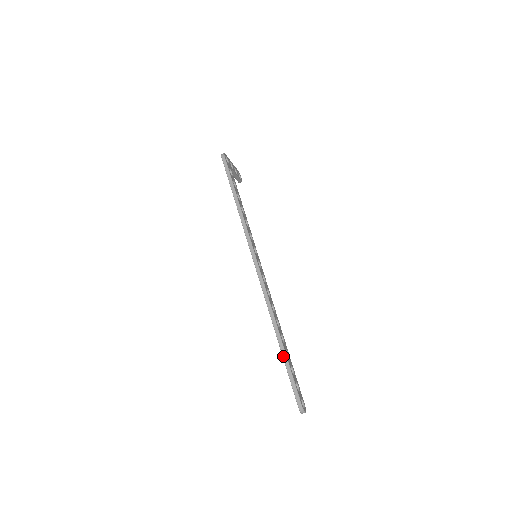
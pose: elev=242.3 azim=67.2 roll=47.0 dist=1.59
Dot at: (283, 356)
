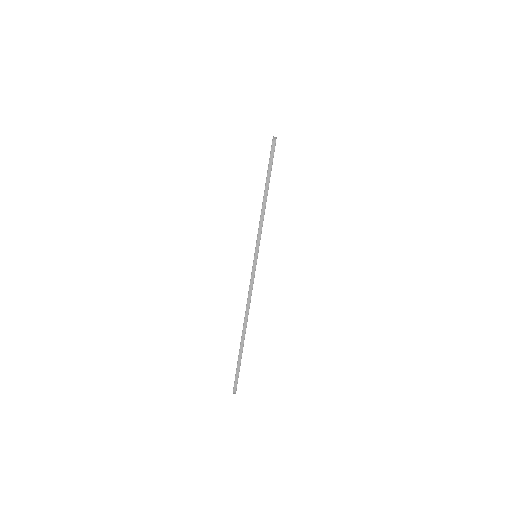
Dot at: (240, 352)
